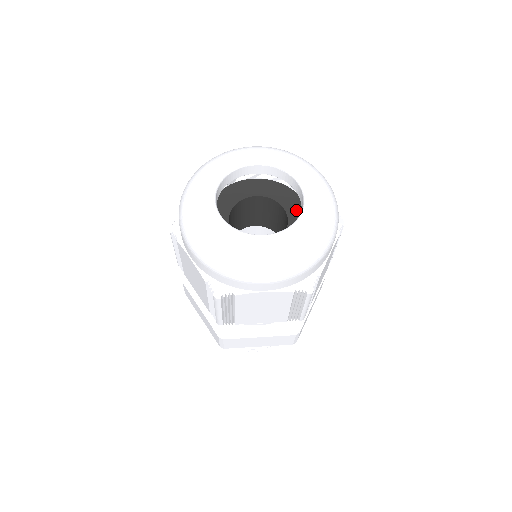
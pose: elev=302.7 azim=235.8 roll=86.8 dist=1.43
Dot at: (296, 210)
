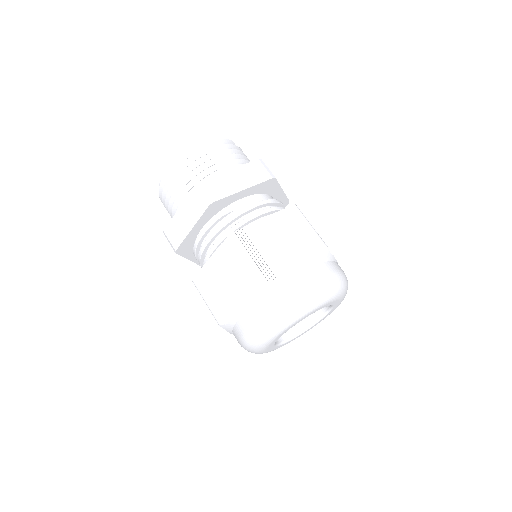
Dot at: occluded
